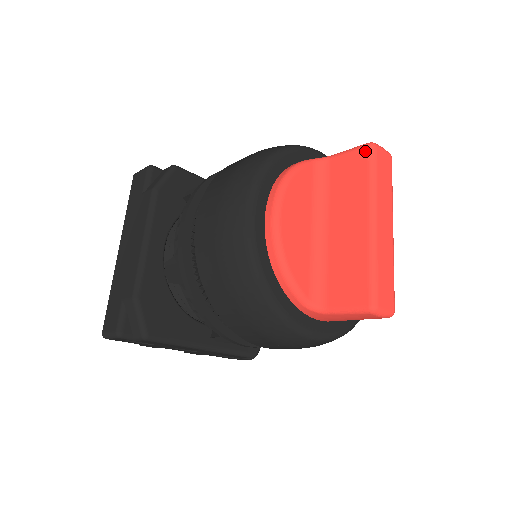
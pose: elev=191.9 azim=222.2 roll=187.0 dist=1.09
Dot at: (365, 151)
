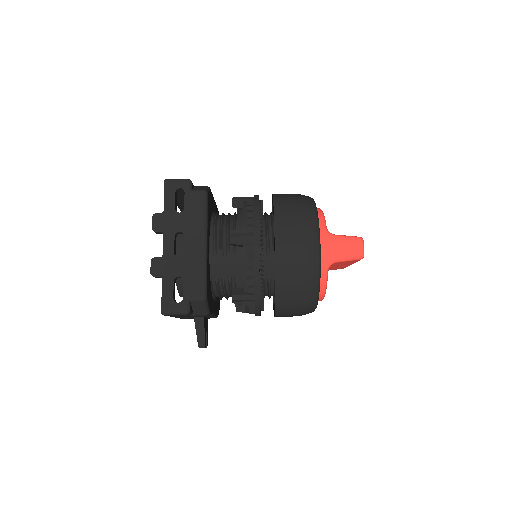
Dot at: occluded
